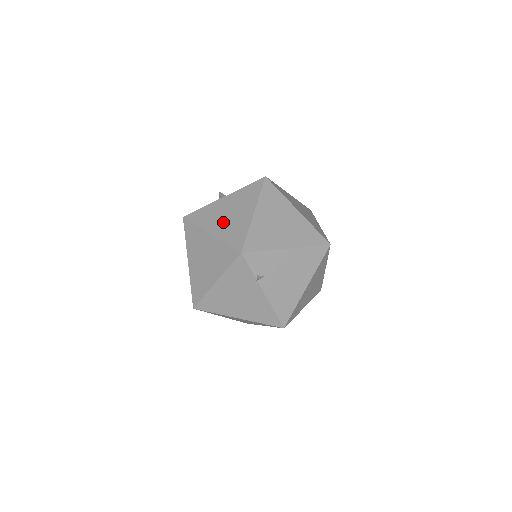
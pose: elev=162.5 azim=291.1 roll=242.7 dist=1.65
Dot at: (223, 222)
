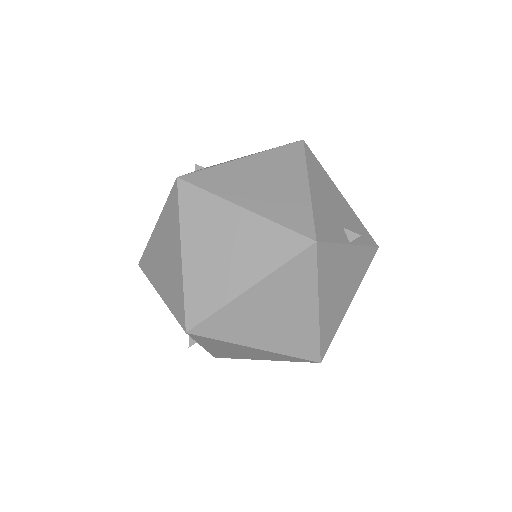
Dot at: occluded
